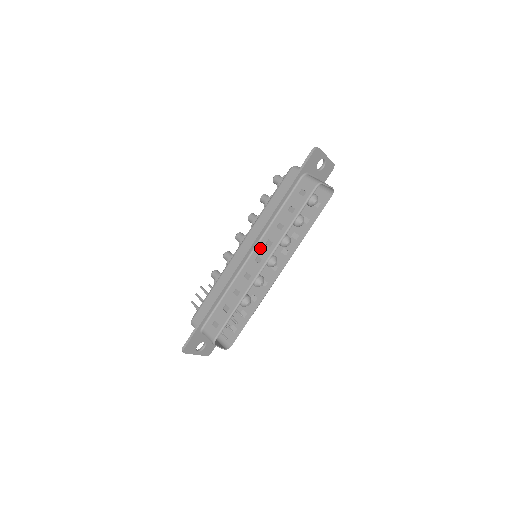
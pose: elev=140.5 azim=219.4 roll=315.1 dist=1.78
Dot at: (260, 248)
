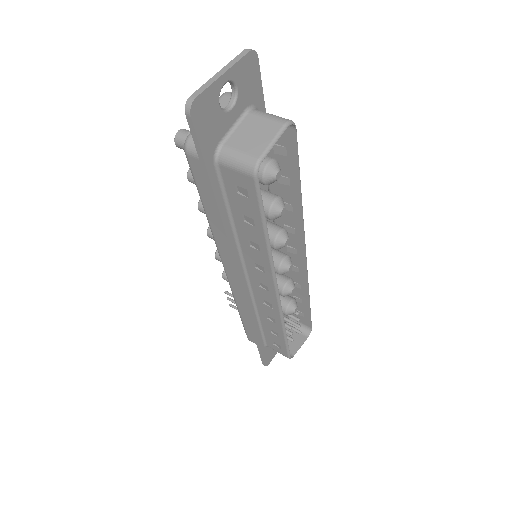
Dot at: (252, 273)
